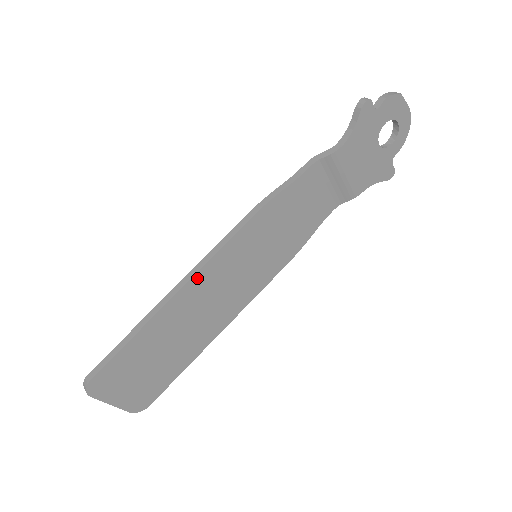
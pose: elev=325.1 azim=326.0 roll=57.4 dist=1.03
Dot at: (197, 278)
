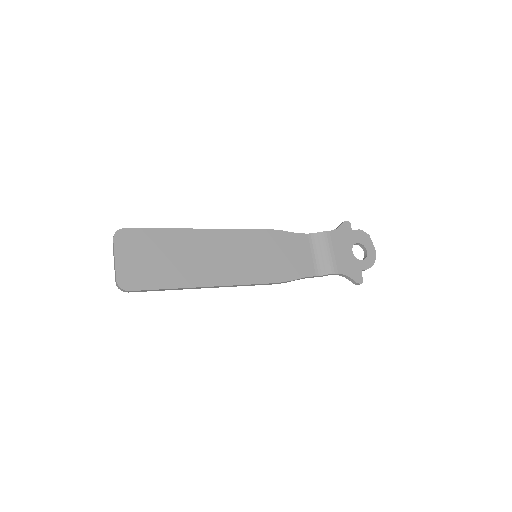
Dot at: (218, 232)
